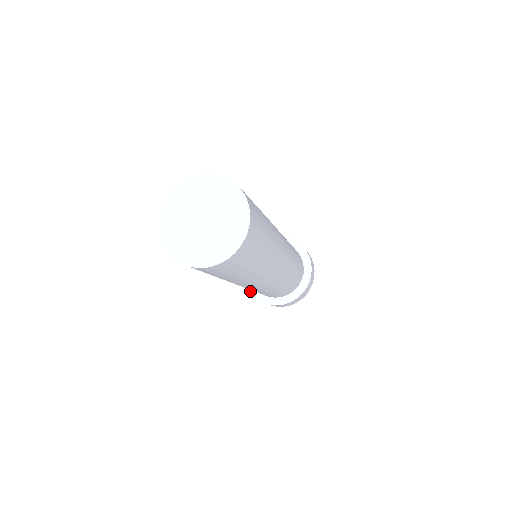
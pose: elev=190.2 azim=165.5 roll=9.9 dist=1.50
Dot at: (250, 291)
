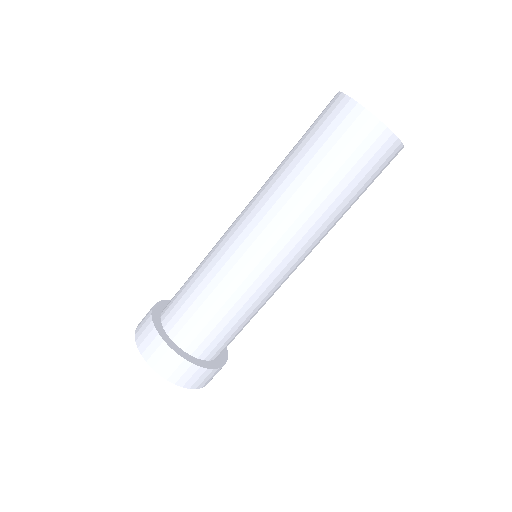
Dot at: (157, 305)
